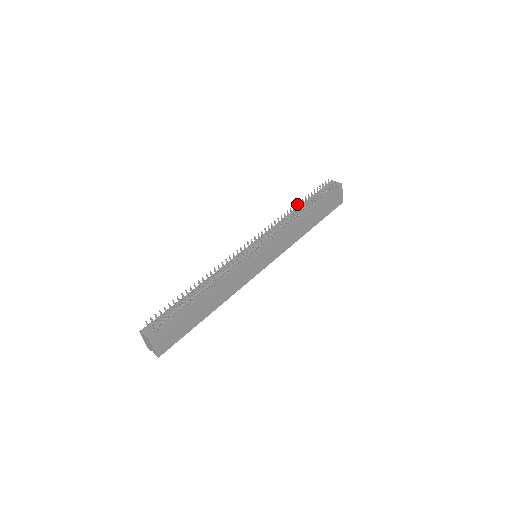
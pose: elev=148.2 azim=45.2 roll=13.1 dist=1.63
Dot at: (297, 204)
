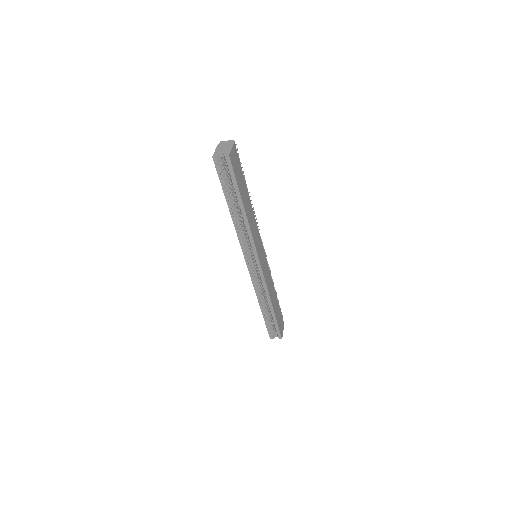
Dot at: occluded
